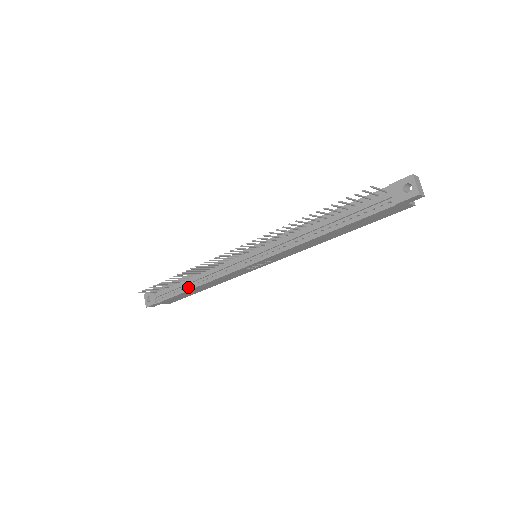
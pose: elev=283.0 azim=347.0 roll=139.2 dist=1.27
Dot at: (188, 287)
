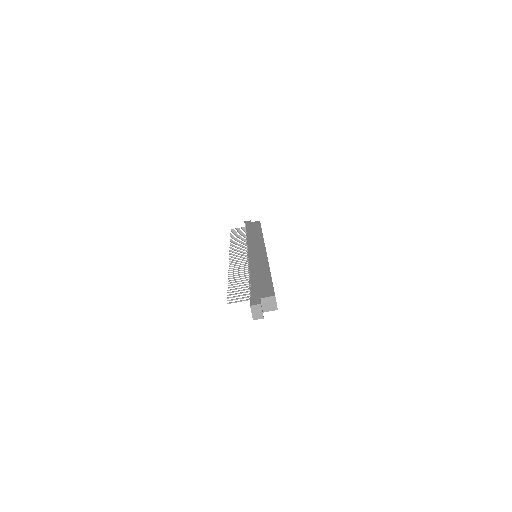
Dot at: occluded
